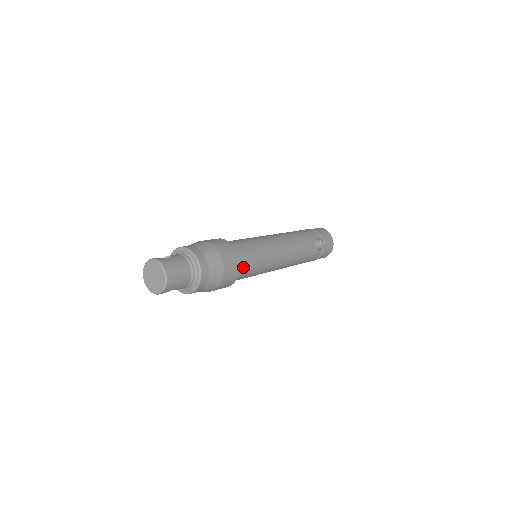
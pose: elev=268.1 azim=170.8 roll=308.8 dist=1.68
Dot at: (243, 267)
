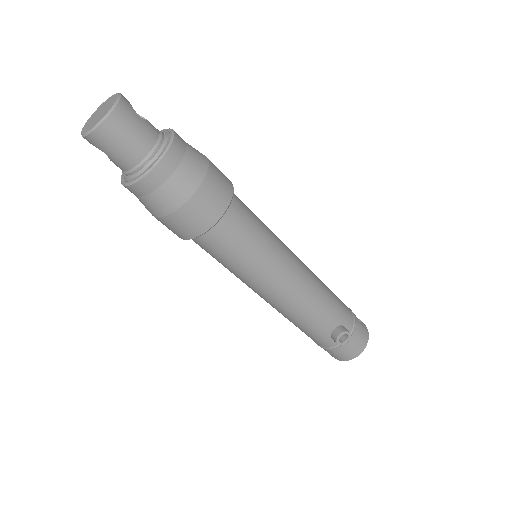
Dot at: (216, 237)
